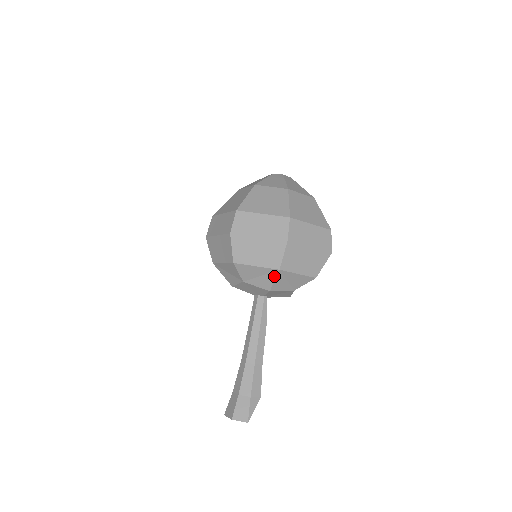
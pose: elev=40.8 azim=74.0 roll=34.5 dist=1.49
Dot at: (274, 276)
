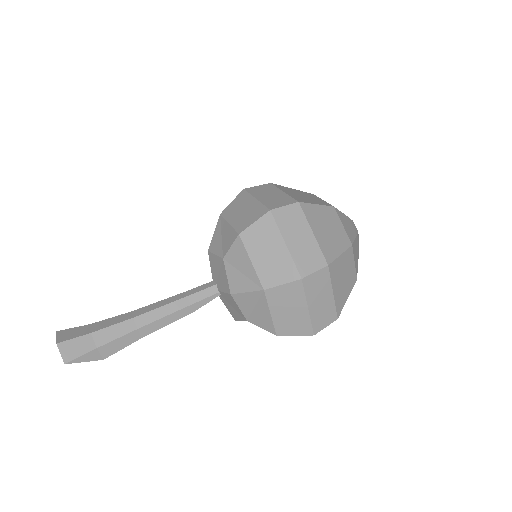
Dot at: (252, 288)
